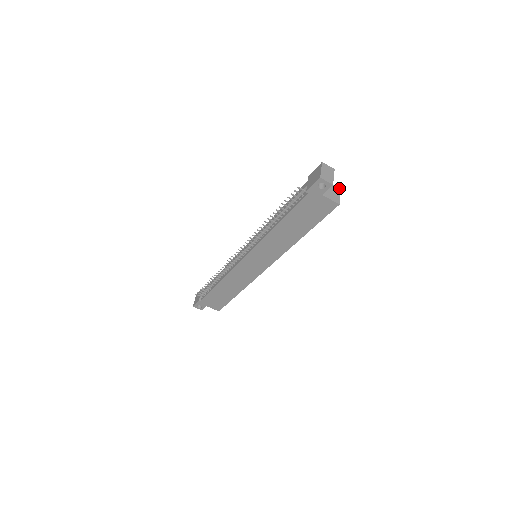
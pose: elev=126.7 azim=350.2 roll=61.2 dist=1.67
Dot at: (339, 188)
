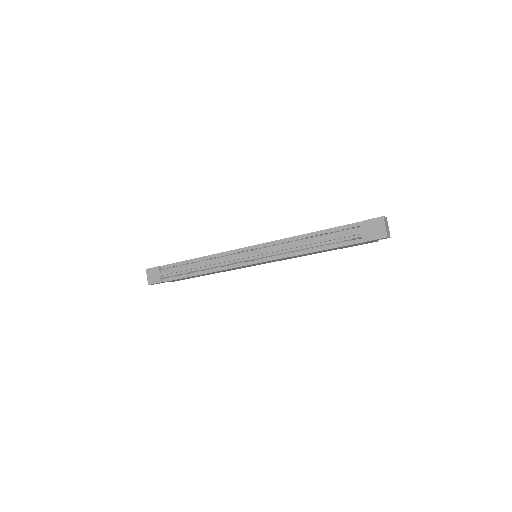
Dot at: occluded
